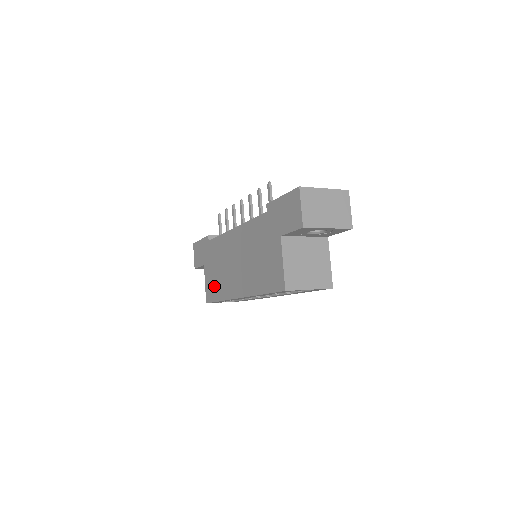
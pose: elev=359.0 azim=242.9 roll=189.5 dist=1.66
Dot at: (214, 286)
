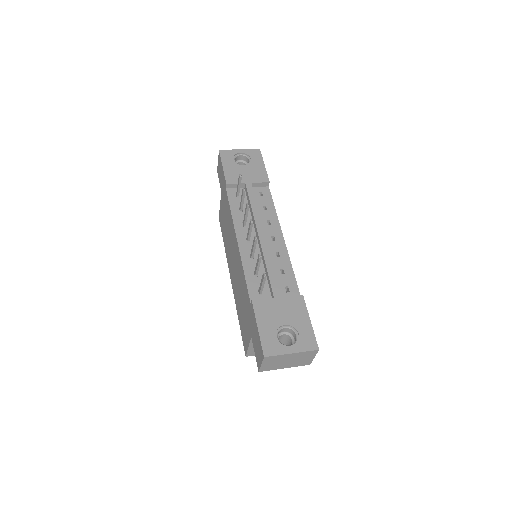
Dot at: (223, 227)
